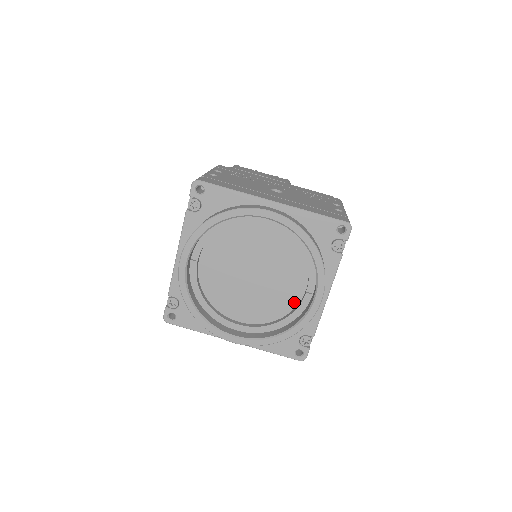
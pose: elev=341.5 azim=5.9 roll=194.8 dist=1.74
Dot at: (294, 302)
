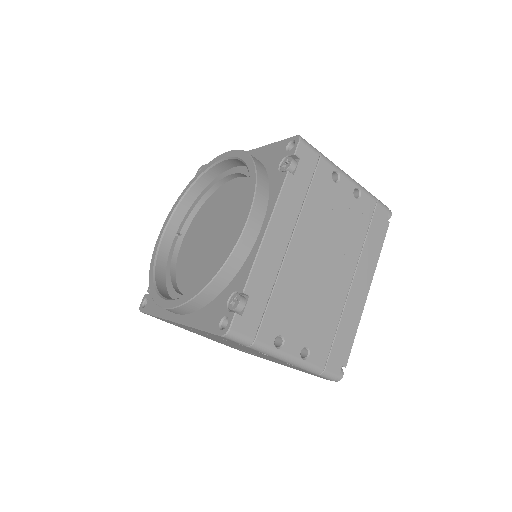
Dot at: occluded
